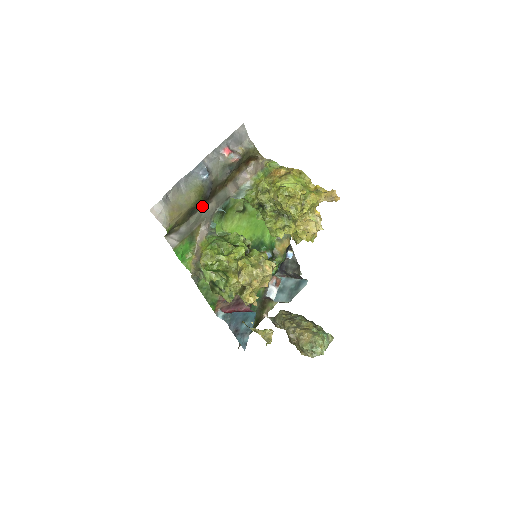
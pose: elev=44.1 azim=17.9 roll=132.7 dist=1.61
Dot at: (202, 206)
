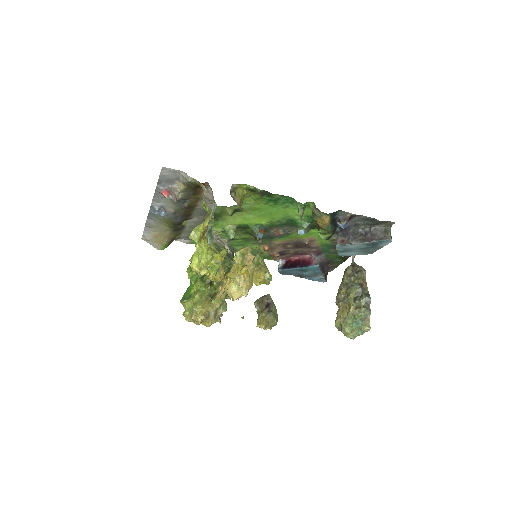
Dot at: (187, 221)
